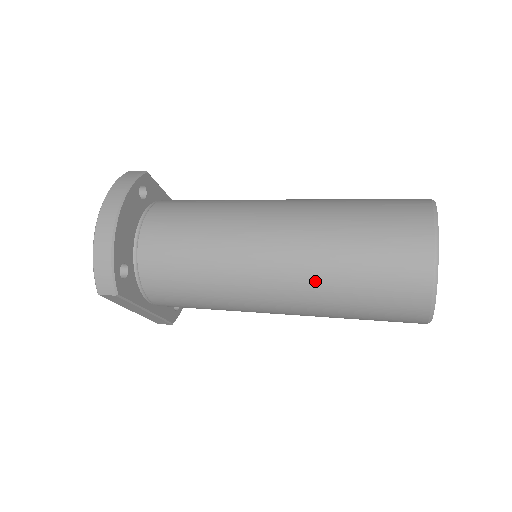
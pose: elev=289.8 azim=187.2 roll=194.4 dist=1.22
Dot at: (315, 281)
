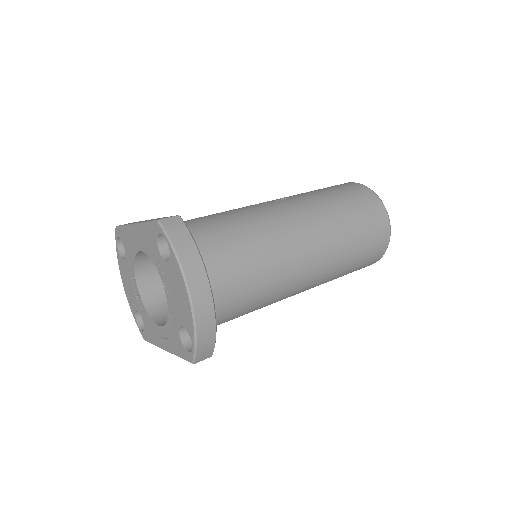
Dot at: (332, 273)
